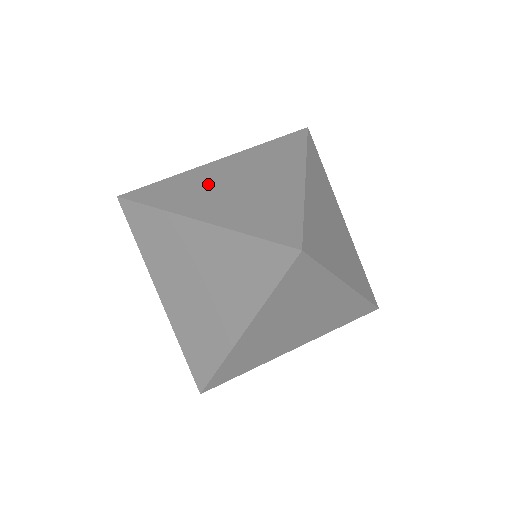
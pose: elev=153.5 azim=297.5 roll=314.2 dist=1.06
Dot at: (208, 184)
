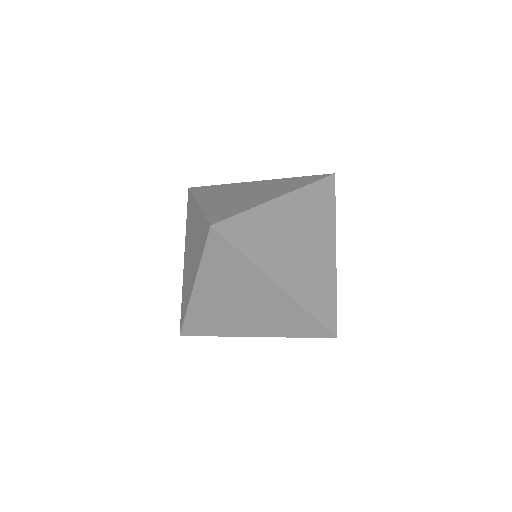
Dot at: (232, 190)
